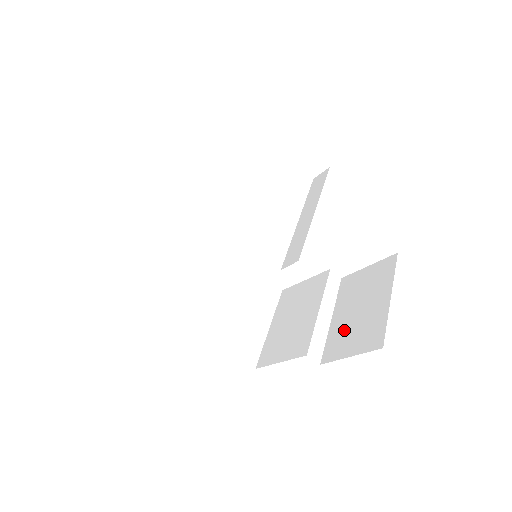
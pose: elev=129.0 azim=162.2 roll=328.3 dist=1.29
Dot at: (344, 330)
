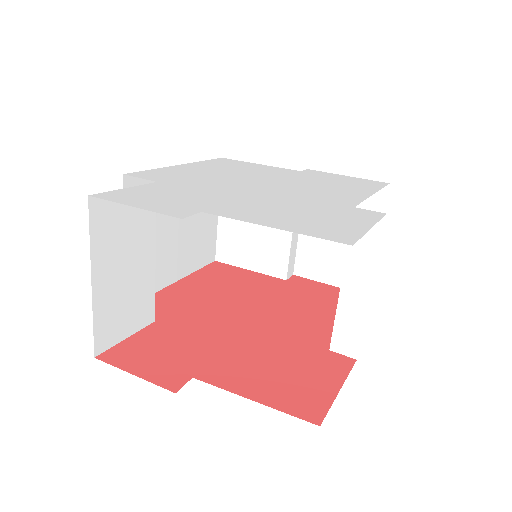
Dot at: (320, 251)
